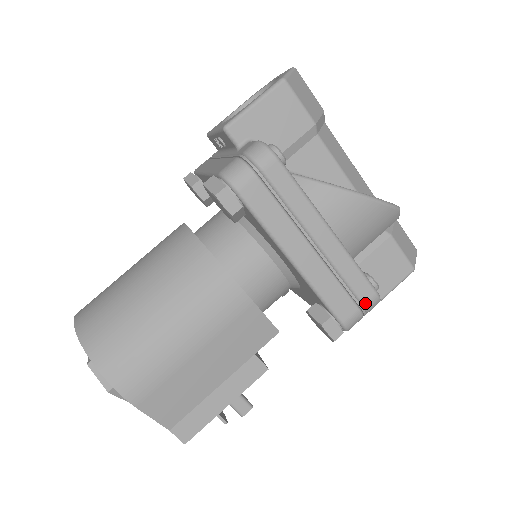
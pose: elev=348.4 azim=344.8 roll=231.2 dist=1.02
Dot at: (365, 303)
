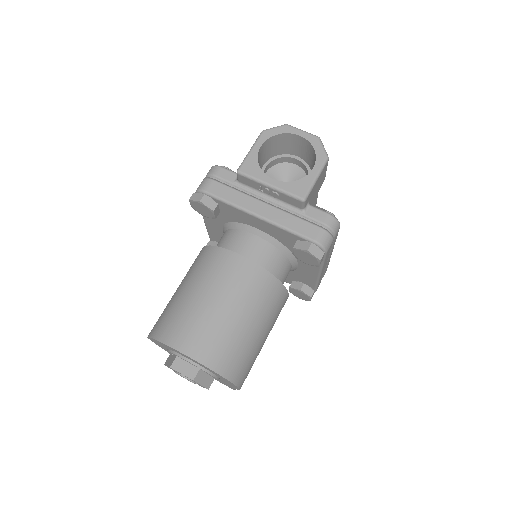
Dot at: occluded
